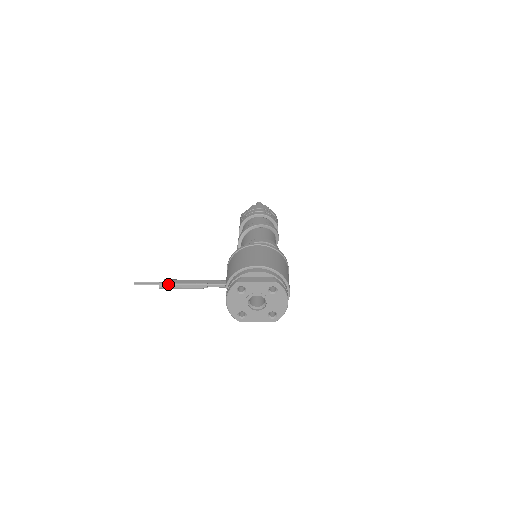
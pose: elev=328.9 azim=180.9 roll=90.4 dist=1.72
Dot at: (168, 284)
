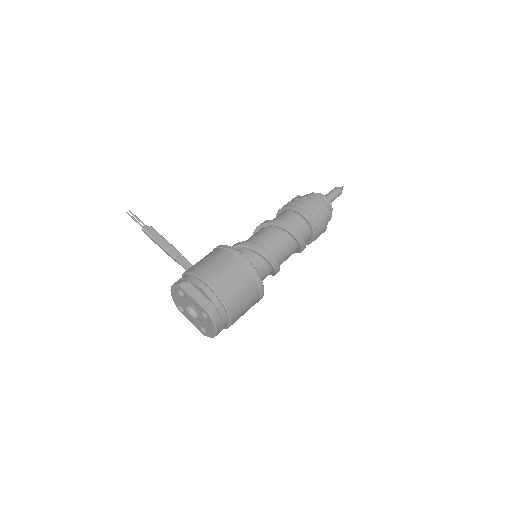
Dot at: (148, 234)
